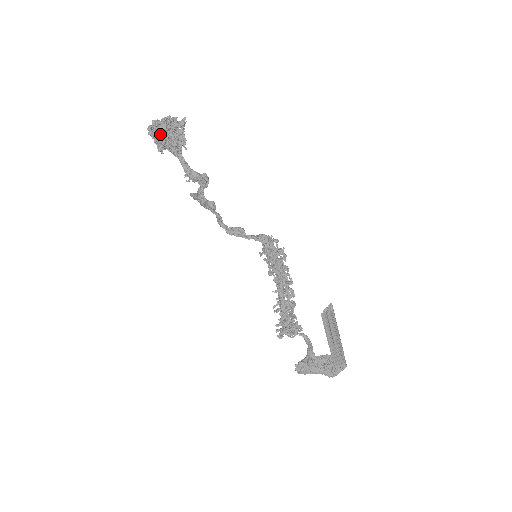
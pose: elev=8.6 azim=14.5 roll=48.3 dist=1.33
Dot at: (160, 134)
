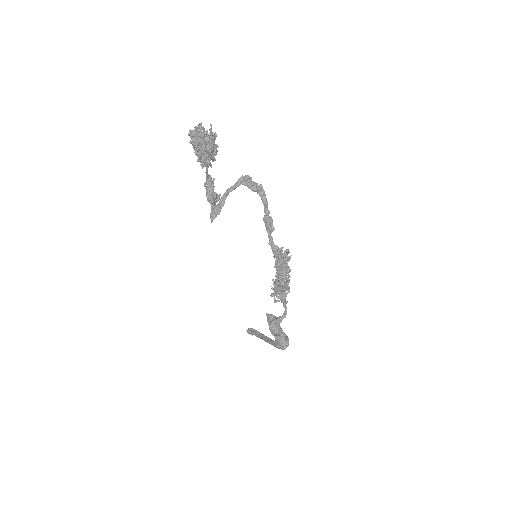
Dot at: occluded
